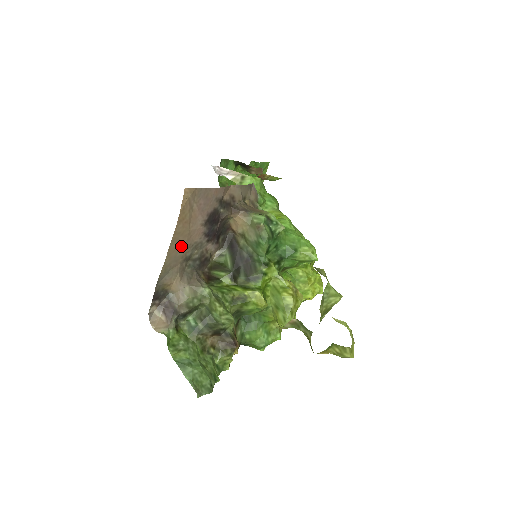
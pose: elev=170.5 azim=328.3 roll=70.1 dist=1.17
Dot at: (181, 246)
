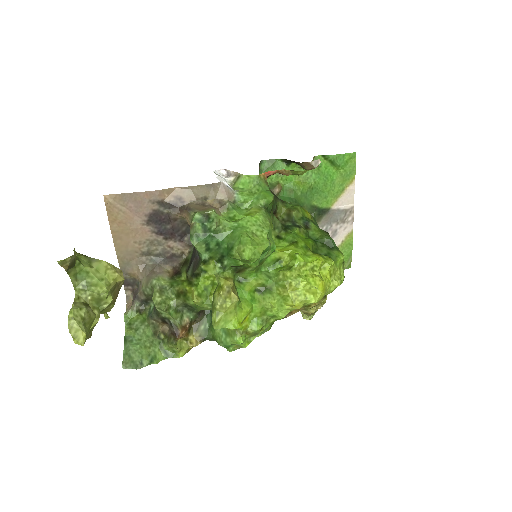
Dot at: (128, 242)
